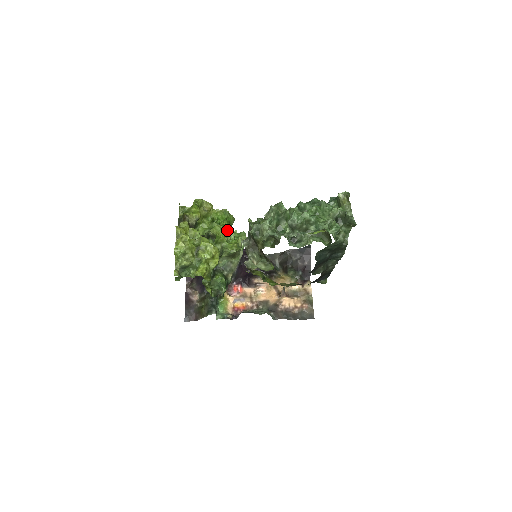
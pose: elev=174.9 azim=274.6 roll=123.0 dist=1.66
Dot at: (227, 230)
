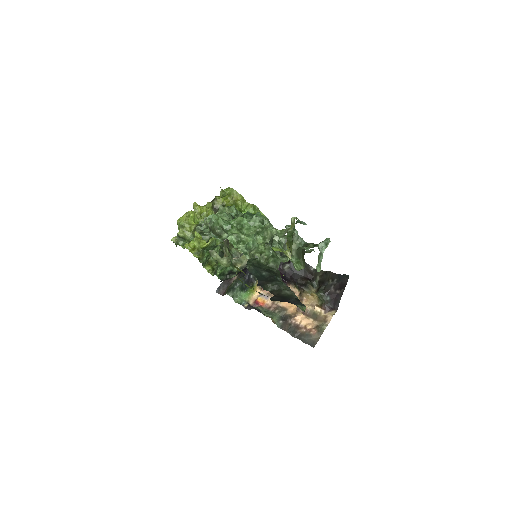
Dot at: occluded
